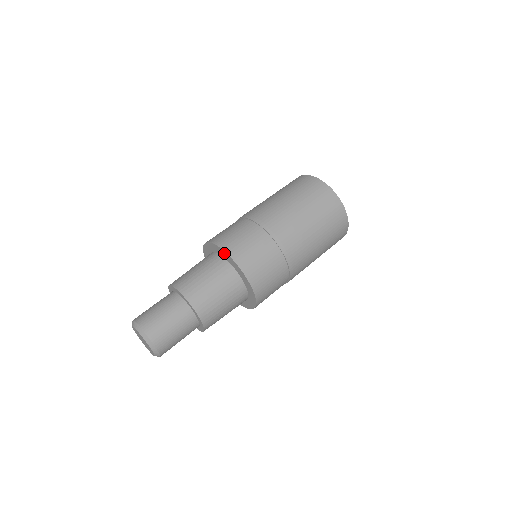
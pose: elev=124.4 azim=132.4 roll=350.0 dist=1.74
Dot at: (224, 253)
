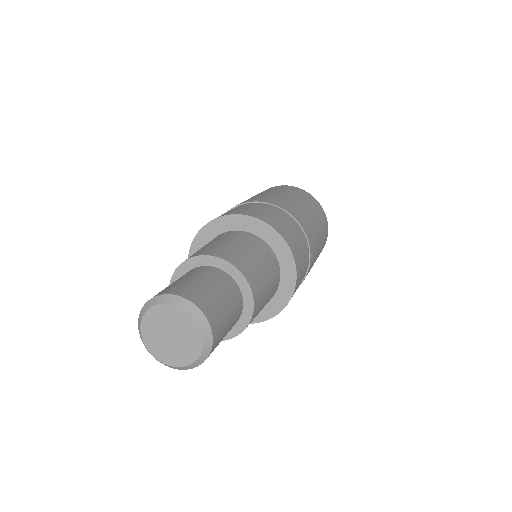
Dot at: (282, 244)
